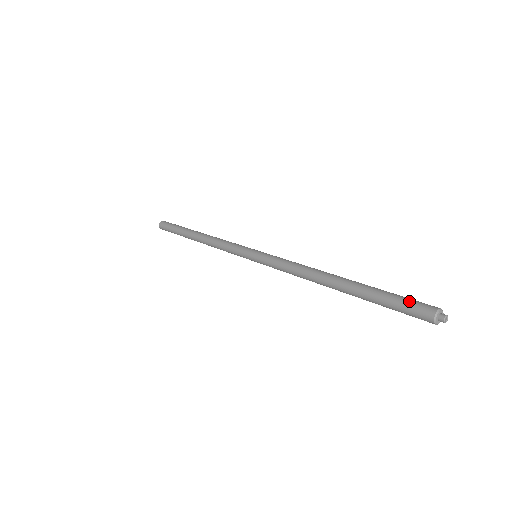
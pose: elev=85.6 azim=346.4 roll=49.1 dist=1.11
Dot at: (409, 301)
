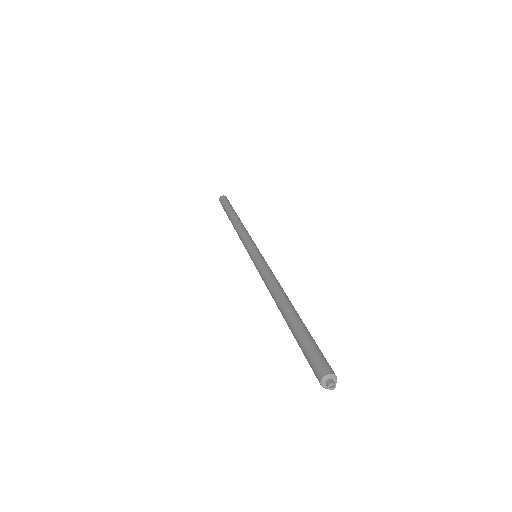
Dot at: (322, 354)
